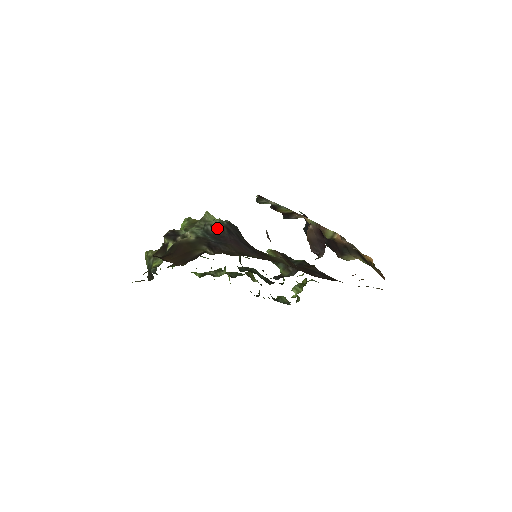
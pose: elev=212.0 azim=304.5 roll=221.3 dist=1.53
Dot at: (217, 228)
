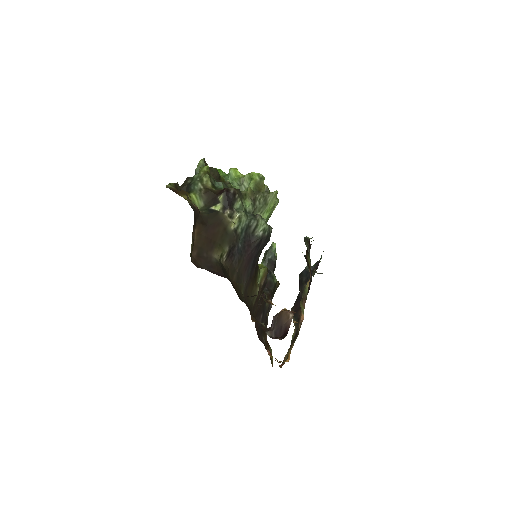
Dot at: (257, 232)
